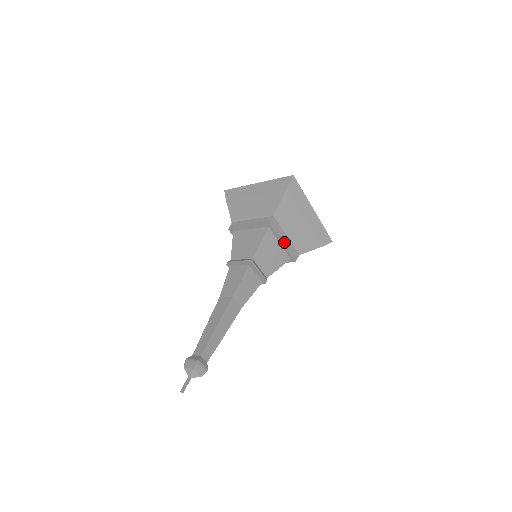
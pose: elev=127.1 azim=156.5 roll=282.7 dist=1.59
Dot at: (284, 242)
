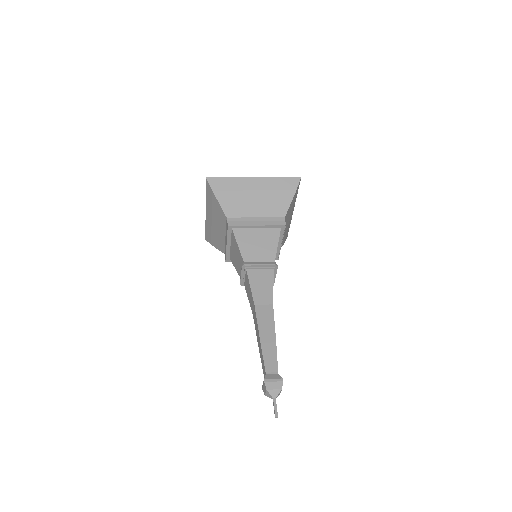
Dot at: (257, 224)
